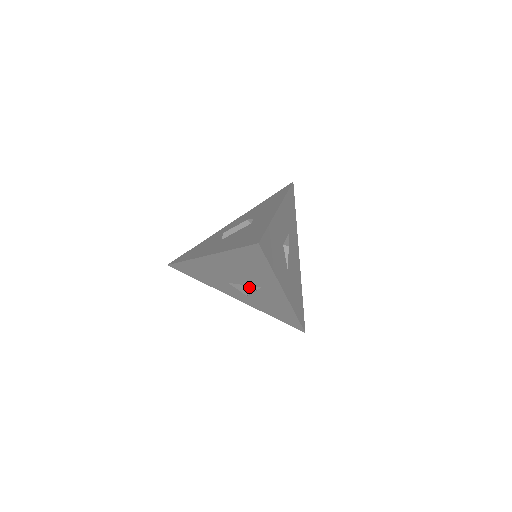
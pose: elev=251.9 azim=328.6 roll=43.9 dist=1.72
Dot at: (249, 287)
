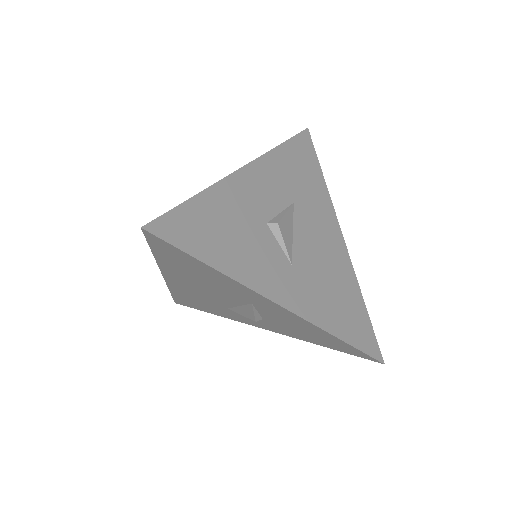
Dot at: (245, 308)
